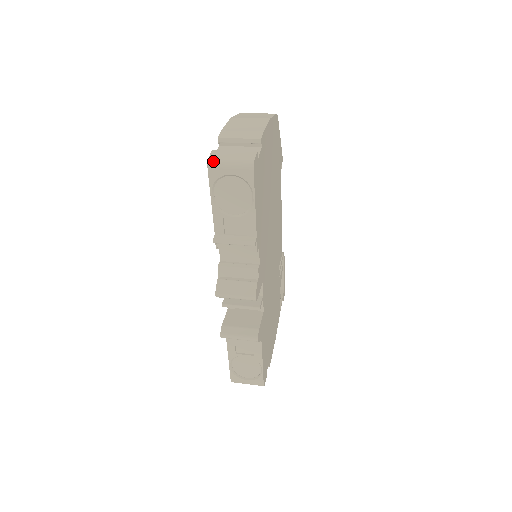
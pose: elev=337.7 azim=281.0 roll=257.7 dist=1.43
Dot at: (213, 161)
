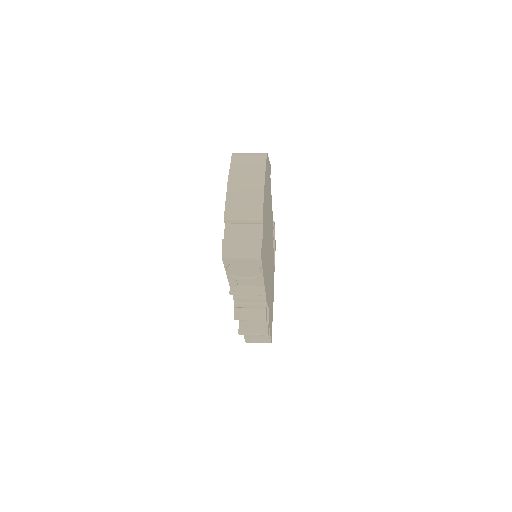
Dot at: (226, 254)
